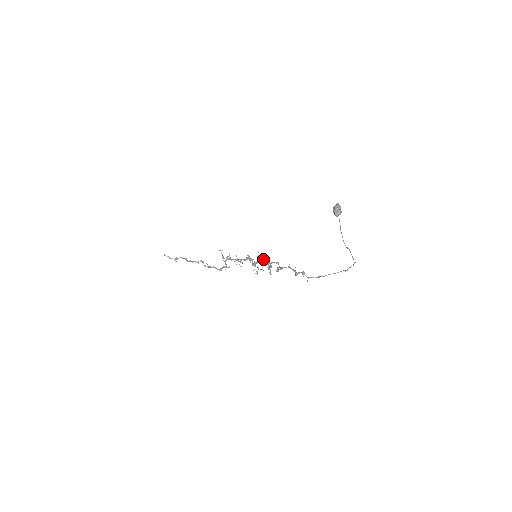
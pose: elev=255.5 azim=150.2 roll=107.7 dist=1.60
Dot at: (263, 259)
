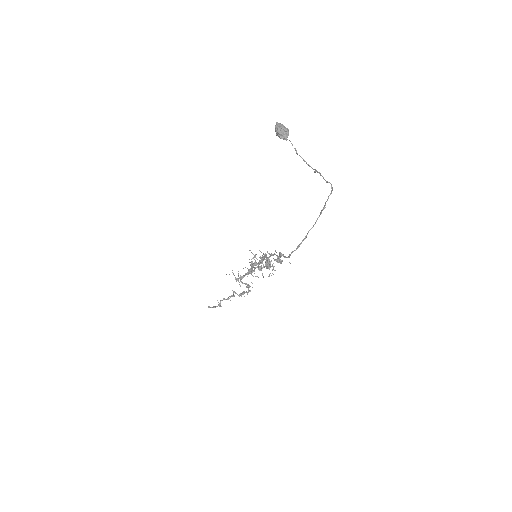
Dot at: occluded
